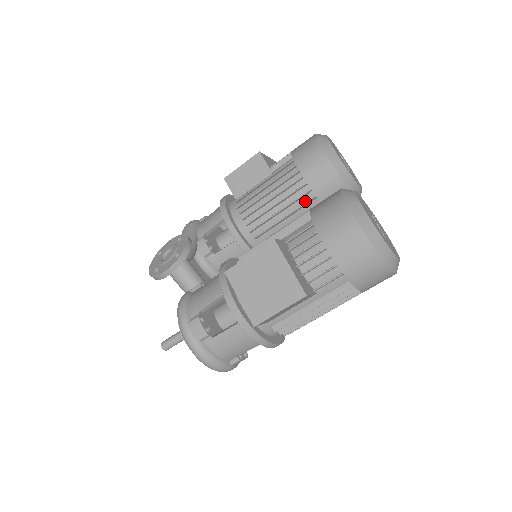
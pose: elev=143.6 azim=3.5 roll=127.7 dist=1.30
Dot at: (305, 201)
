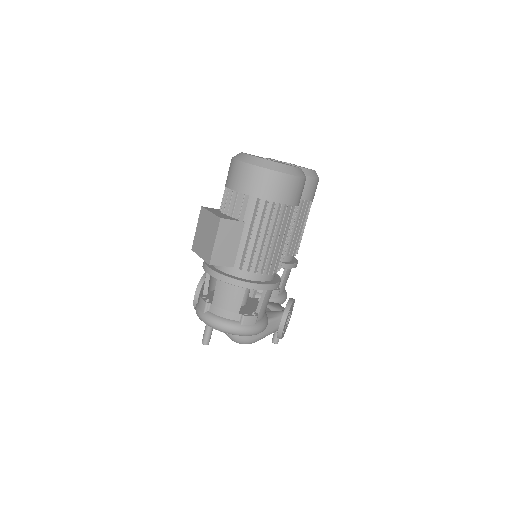
Dot at: occluded
